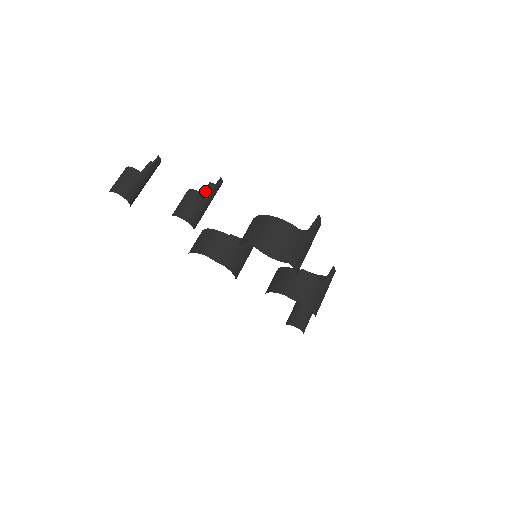
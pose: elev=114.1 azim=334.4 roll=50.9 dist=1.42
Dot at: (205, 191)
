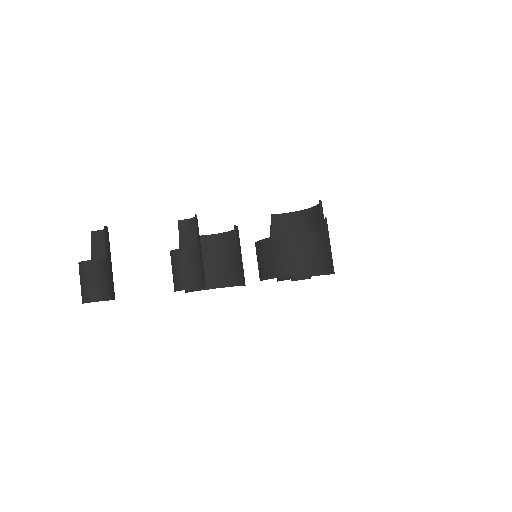
Dot at: (181, 234)
